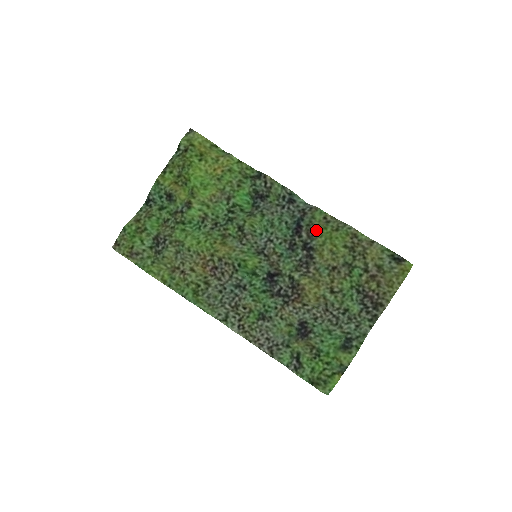
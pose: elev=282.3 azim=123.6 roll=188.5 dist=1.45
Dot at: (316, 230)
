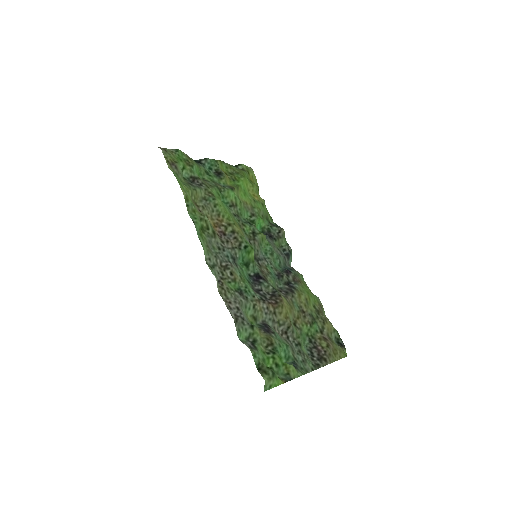
Dot at: (300, 281)
